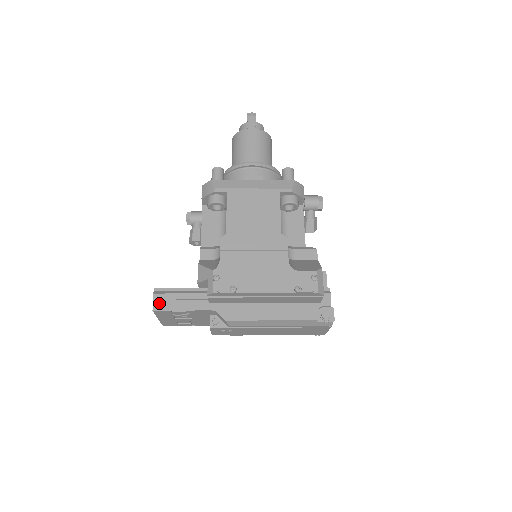
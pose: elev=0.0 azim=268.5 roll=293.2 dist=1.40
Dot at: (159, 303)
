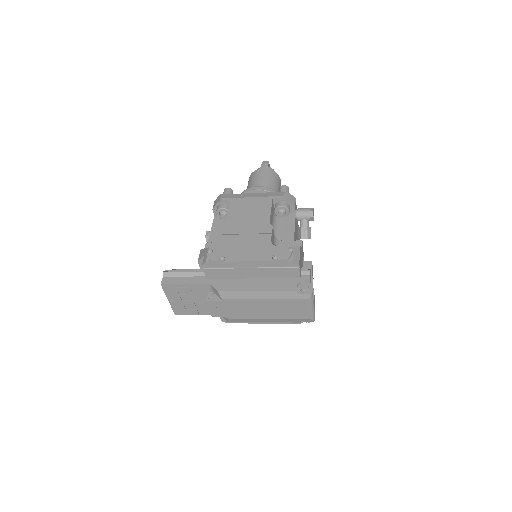
Dot at: (167, 279)
